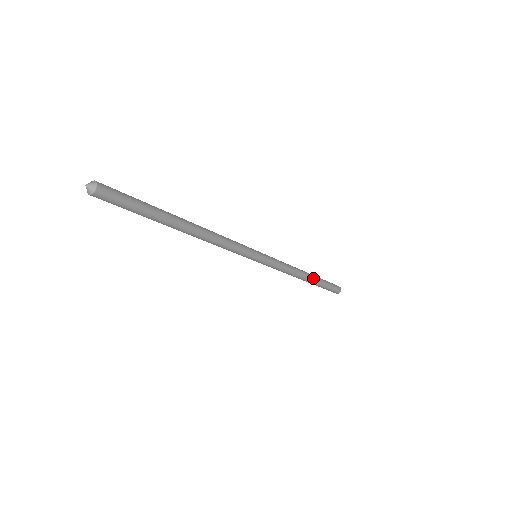
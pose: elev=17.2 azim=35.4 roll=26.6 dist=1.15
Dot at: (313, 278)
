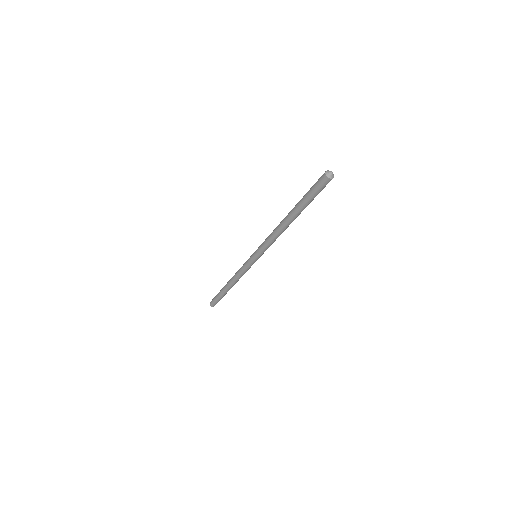
Dot at: occluded
